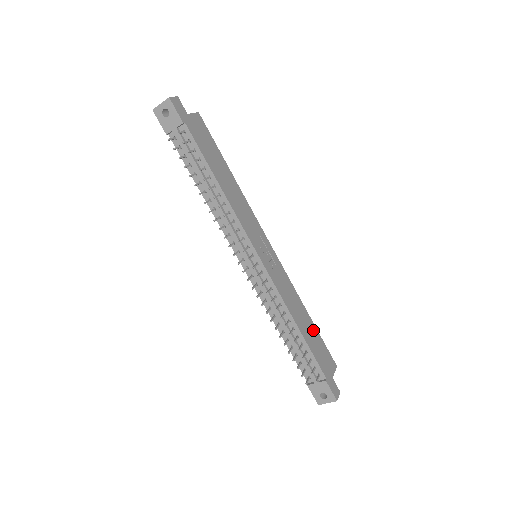
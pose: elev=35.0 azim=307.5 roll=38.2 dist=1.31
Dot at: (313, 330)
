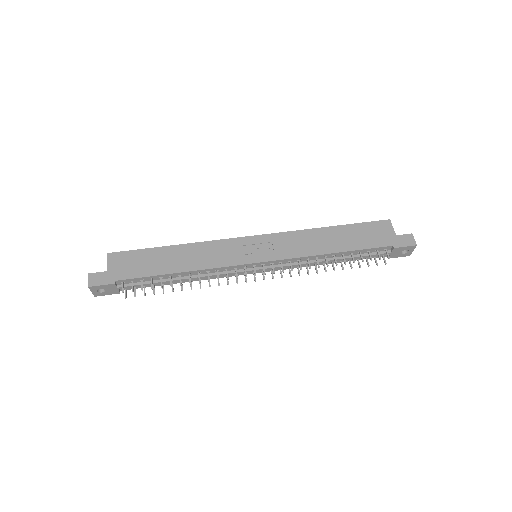
Dot at: (346, 231)
